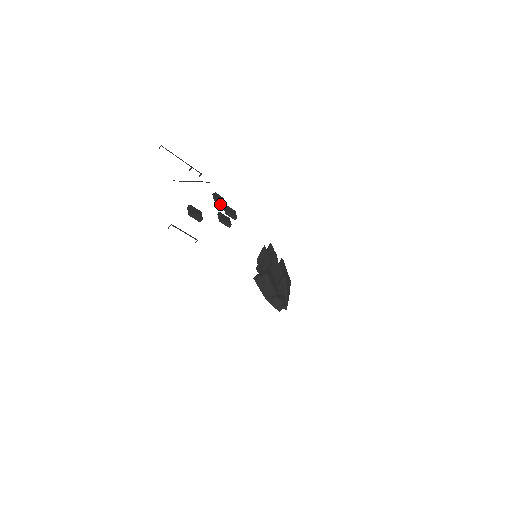
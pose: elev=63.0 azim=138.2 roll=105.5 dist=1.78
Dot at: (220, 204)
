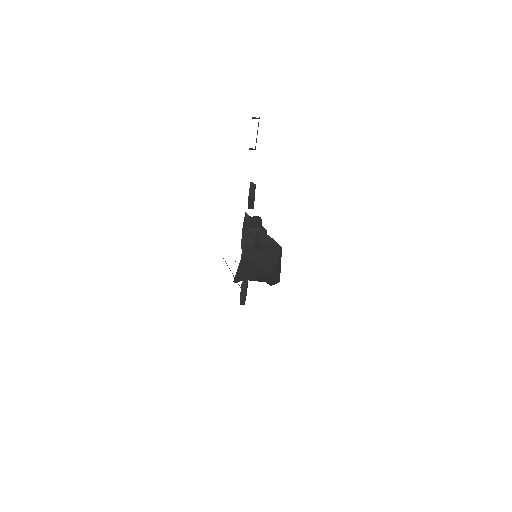
Dot at: occluded
